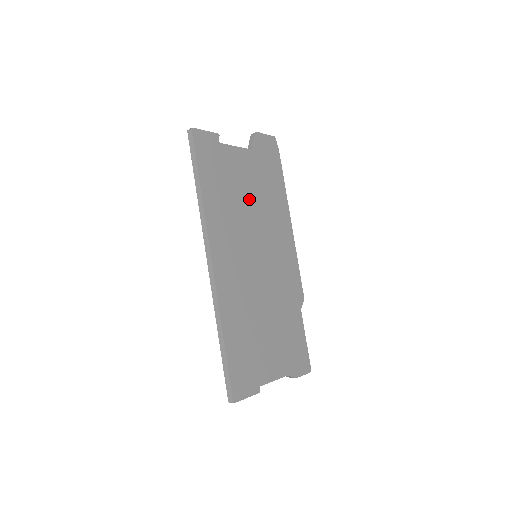
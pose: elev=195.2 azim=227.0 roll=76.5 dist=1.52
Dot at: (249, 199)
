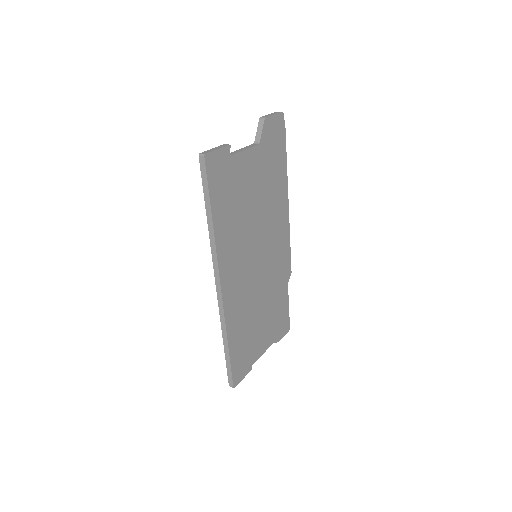
Dot at: (254, 203)
